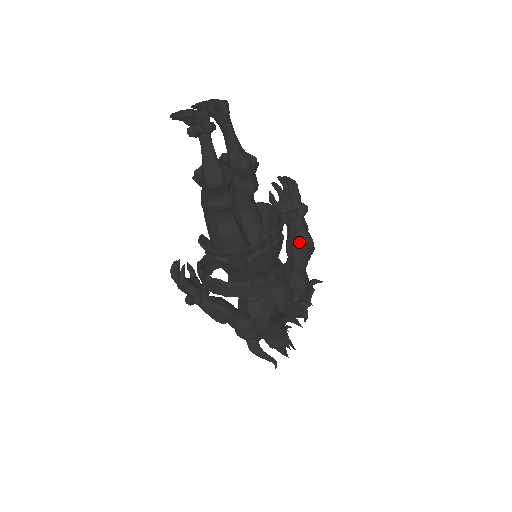
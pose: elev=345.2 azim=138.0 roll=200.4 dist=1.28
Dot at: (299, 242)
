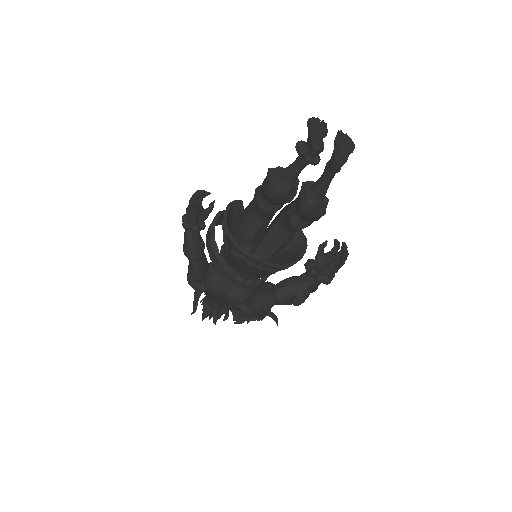
Dot at: (292, 289)
